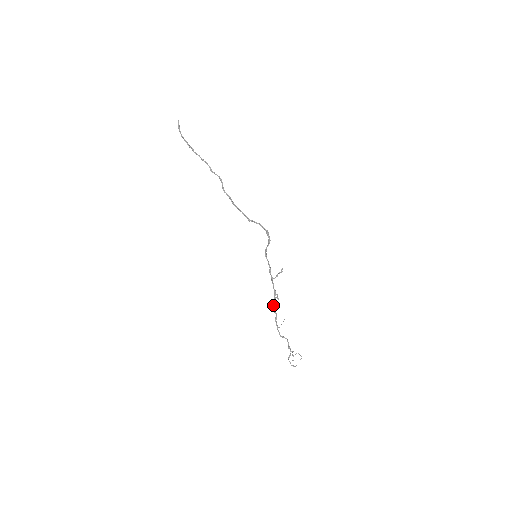
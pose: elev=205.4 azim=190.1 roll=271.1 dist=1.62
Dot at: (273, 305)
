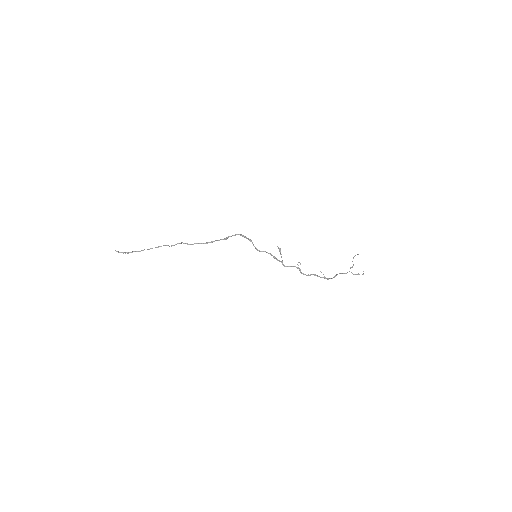
Dot at: (304, 274)
